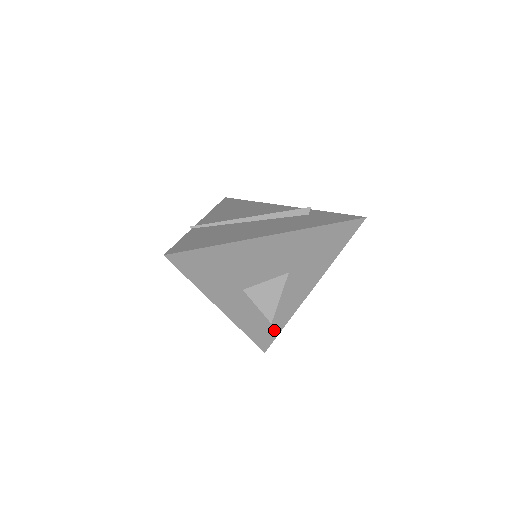
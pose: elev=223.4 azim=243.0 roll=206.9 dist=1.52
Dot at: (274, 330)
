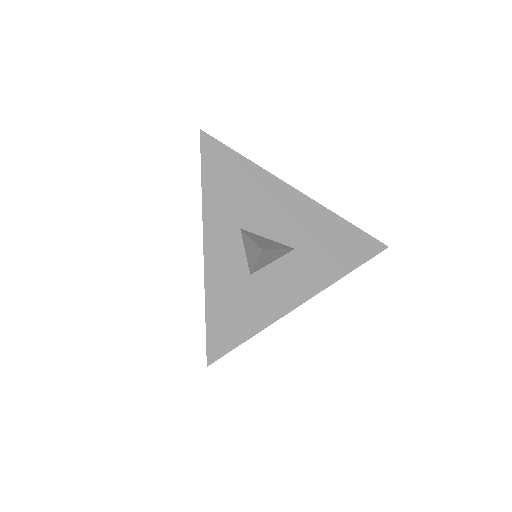
Dot at: (240, 330)
